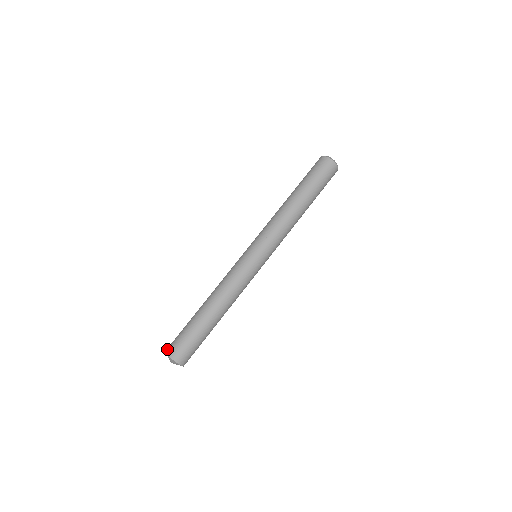
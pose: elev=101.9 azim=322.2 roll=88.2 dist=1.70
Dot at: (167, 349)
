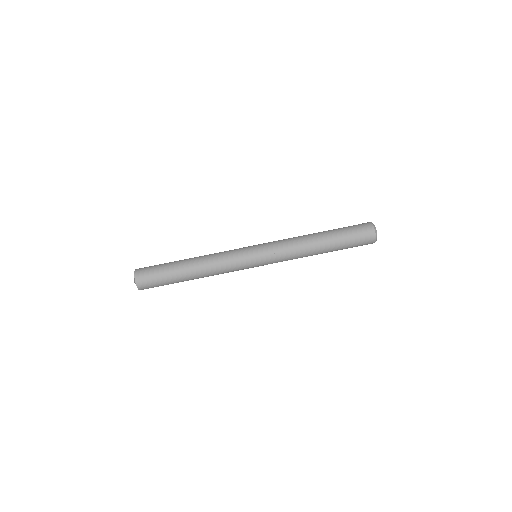
Dot at: (137, 275)
